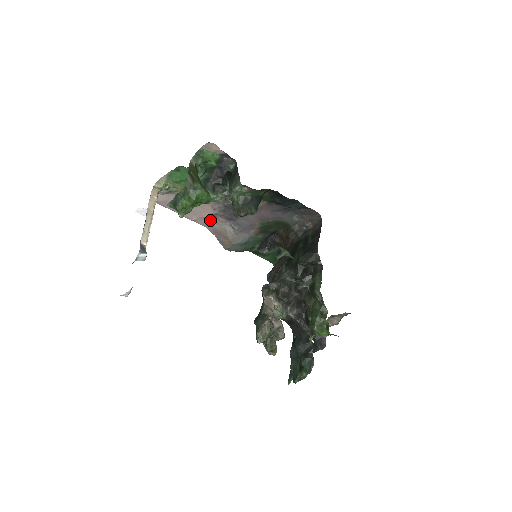
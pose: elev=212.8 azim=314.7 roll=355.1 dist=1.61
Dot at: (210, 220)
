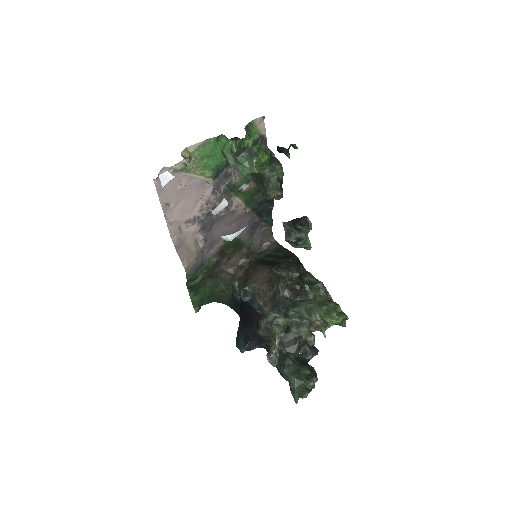
Dot at: (182, 228)
